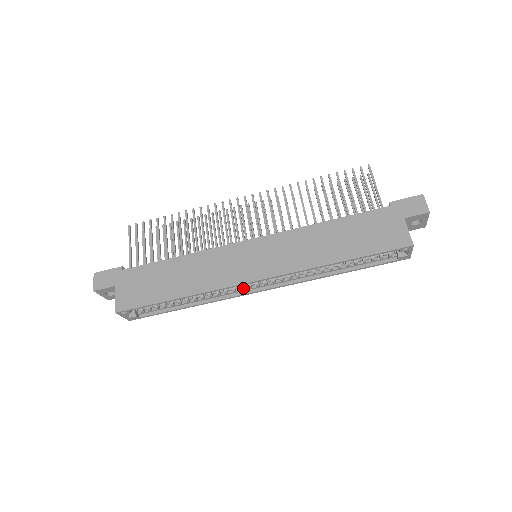
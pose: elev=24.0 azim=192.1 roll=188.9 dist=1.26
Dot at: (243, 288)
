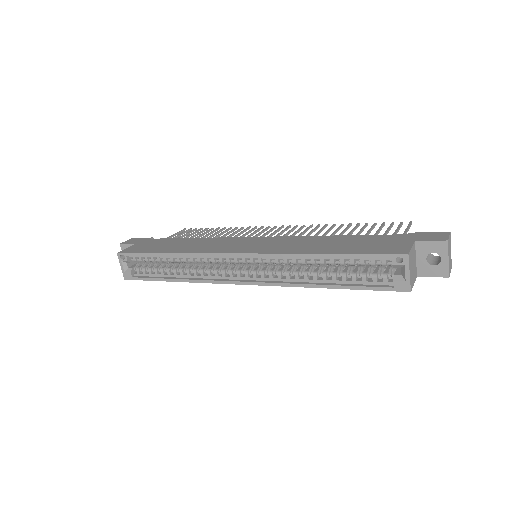
Dot at: (225, 273)
